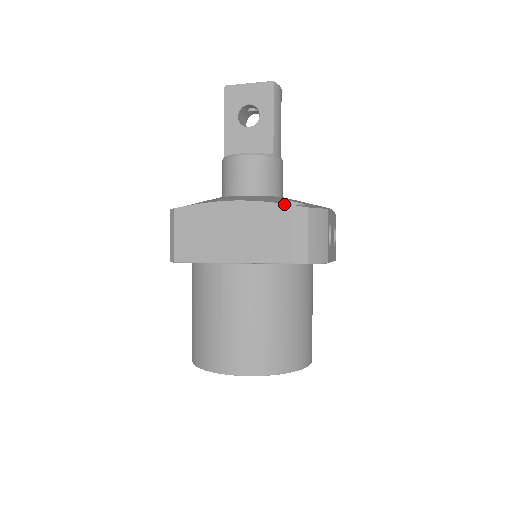
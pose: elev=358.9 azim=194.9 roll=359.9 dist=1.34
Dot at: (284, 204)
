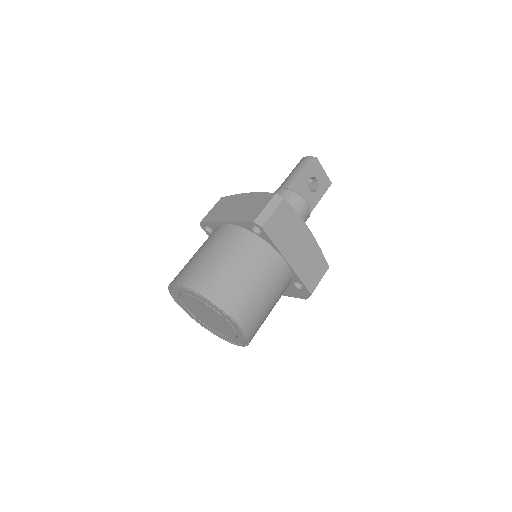
Dot at: occluded
